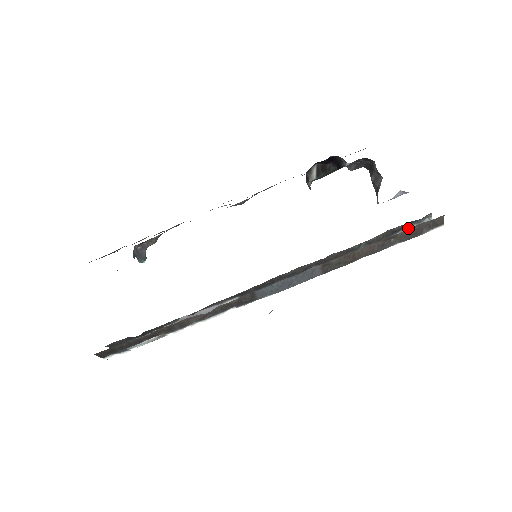
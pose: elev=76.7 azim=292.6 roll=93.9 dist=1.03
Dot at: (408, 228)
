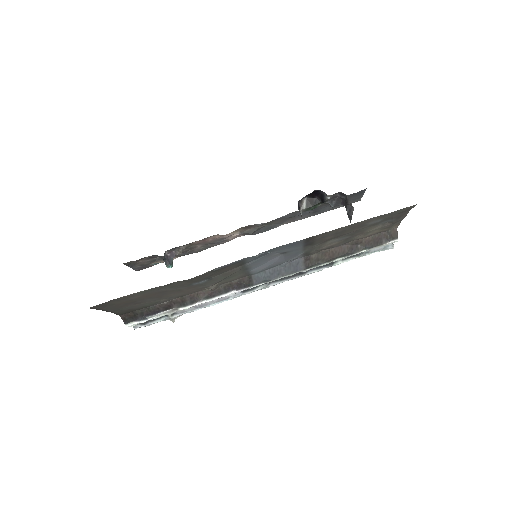
Dot at: occluded
